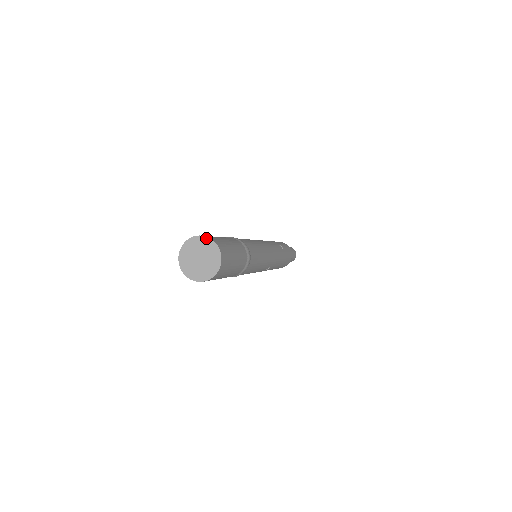
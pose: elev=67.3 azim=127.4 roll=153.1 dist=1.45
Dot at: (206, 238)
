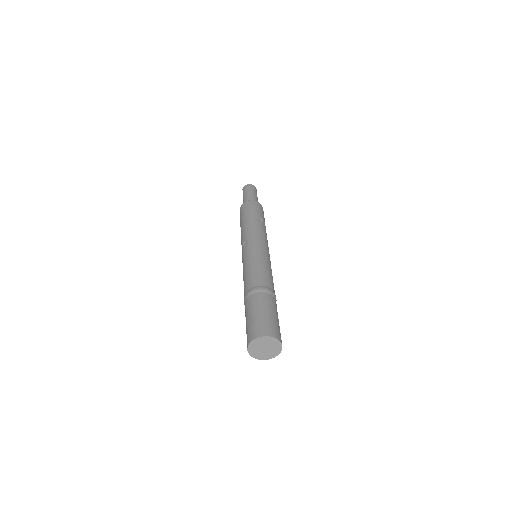
Dot at: (266, 337)
